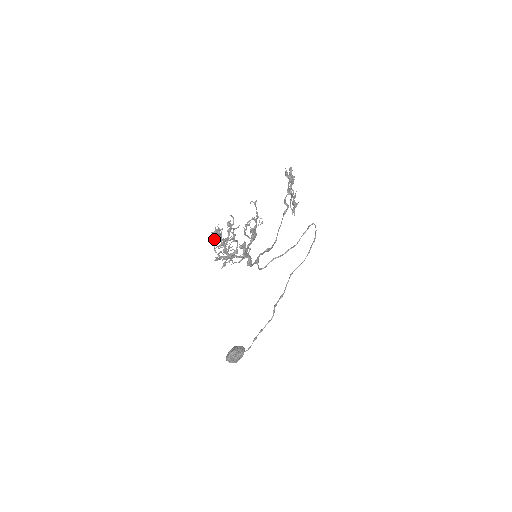
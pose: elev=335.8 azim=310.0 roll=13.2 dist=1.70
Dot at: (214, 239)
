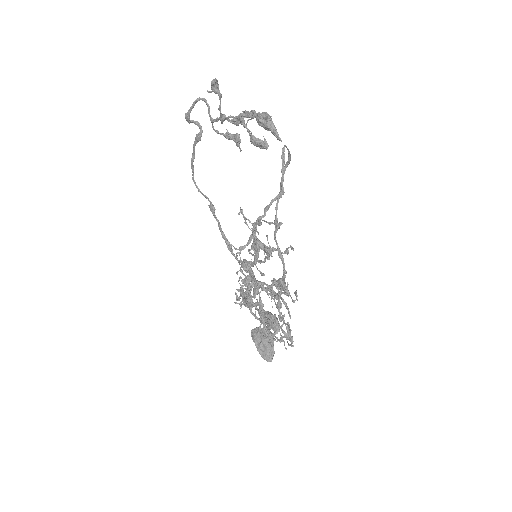
Dot at: (263, 326)
